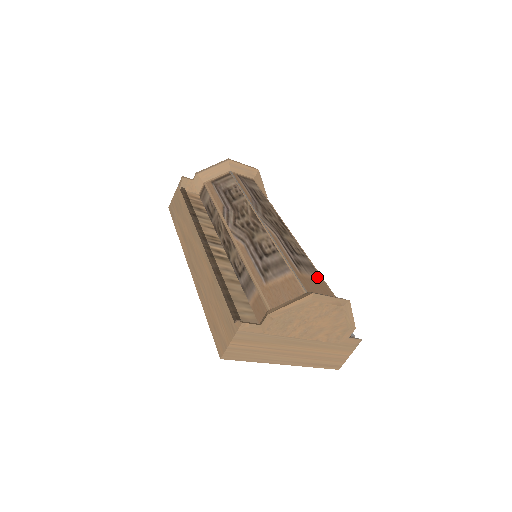
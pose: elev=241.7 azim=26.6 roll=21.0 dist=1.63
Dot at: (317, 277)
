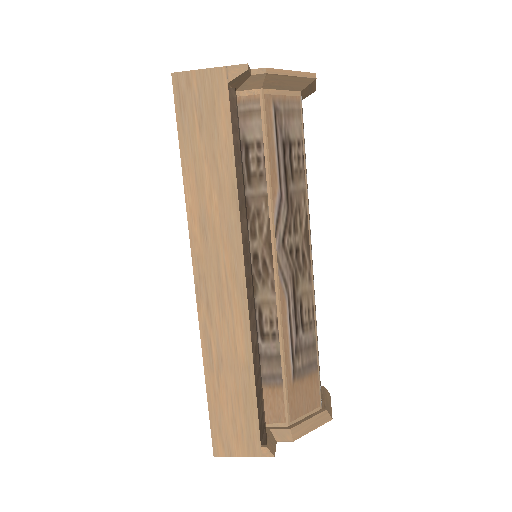
Dot at: occluded
